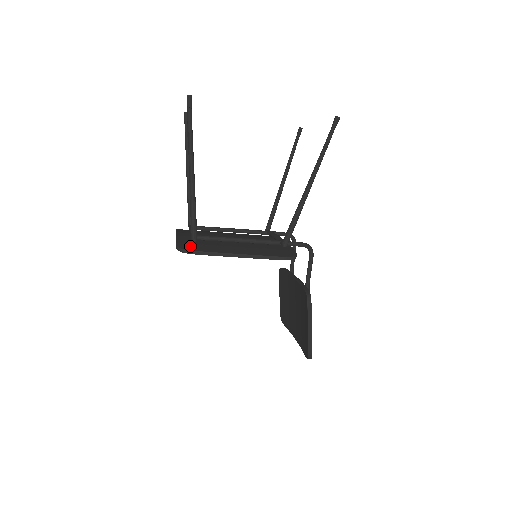
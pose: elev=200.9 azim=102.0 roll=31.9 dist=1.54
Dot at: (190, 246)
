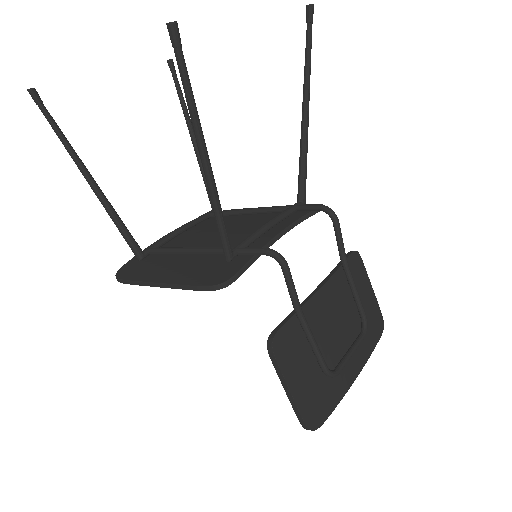
Dot at: (128, 269)
